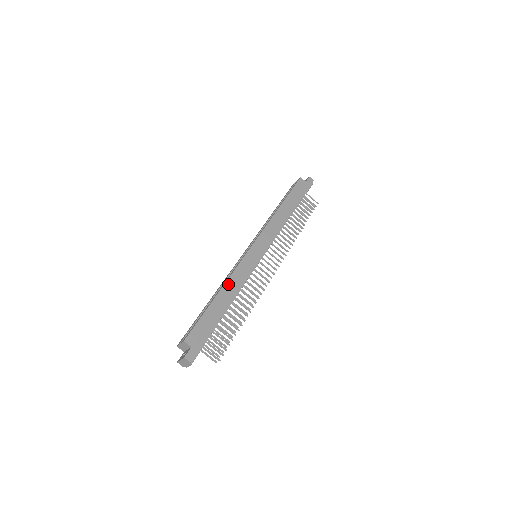
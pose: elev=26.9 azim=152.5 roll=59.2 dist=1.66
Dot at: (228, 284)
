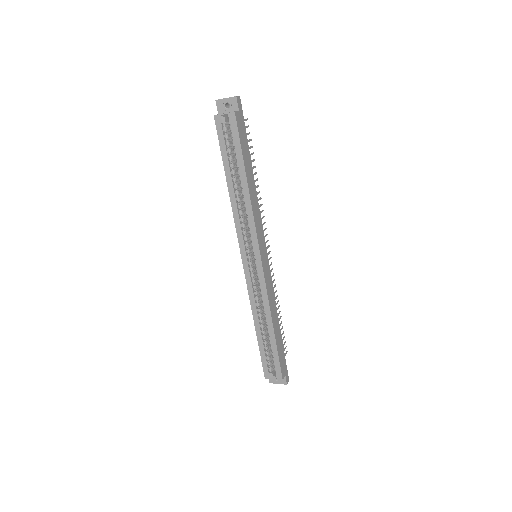
Dot at: (272, 313)
